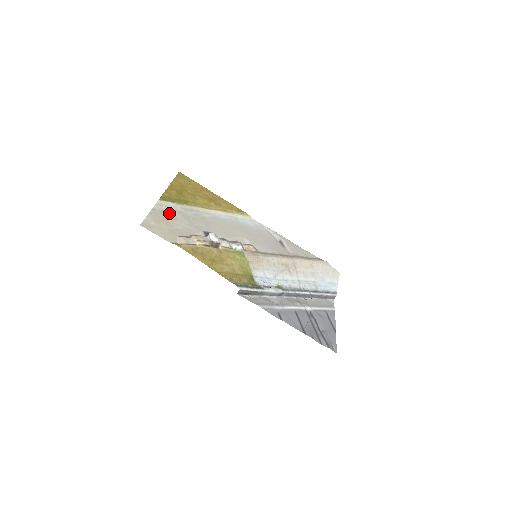
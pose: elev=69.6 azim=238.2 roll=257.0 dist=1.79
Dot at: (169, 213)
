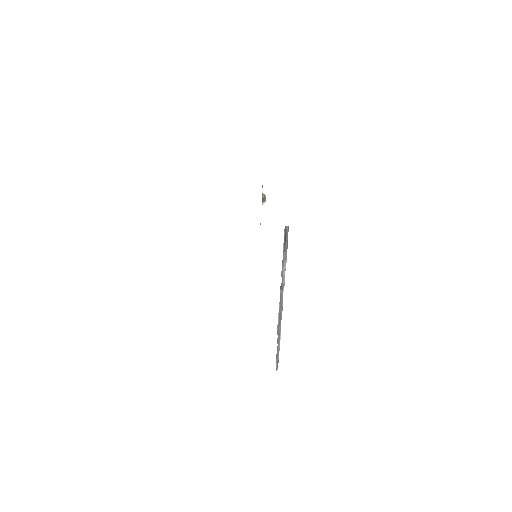
Dot at: occluded
